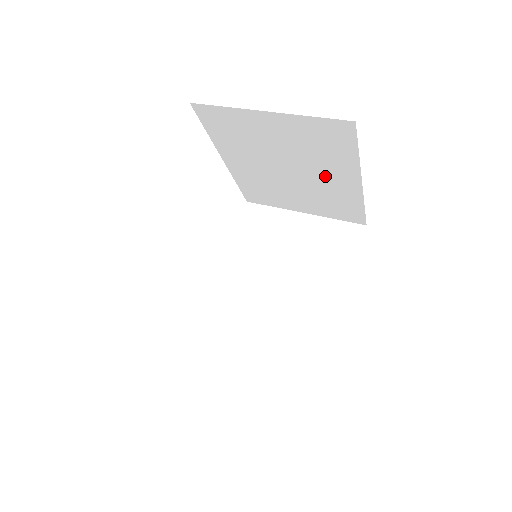
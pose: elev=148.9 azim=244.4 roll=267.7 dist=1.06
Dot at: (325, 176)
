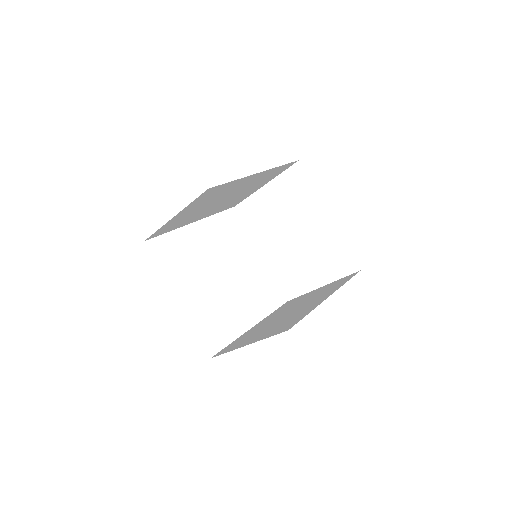
Dot at: (311, 225)
